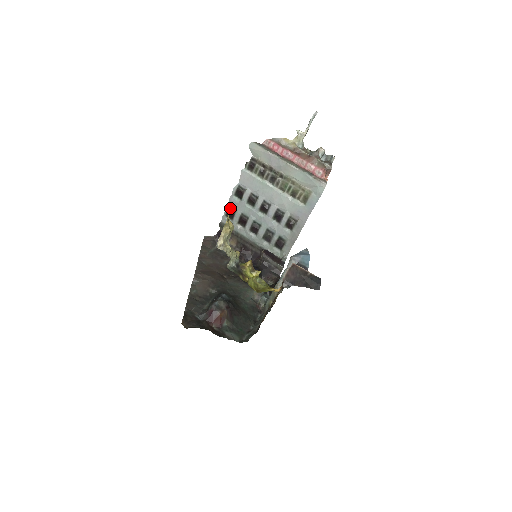
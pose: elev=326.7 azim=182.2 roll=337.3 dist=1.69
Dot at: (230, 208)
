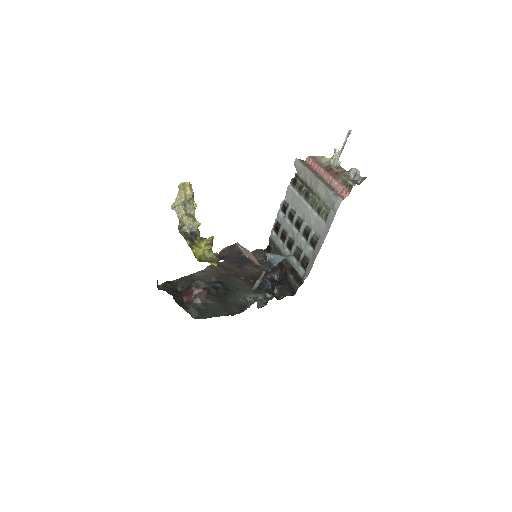
Dot at: (277, 223)
